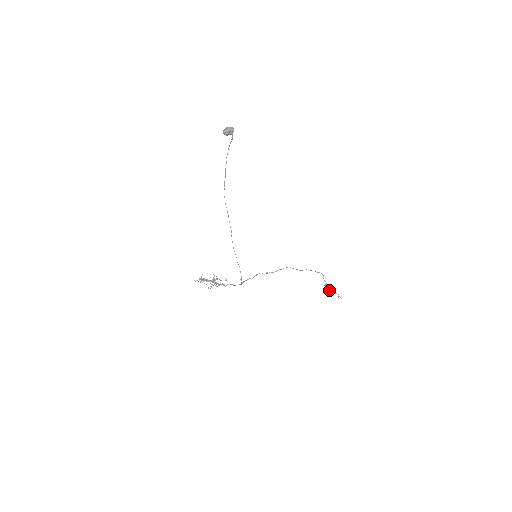
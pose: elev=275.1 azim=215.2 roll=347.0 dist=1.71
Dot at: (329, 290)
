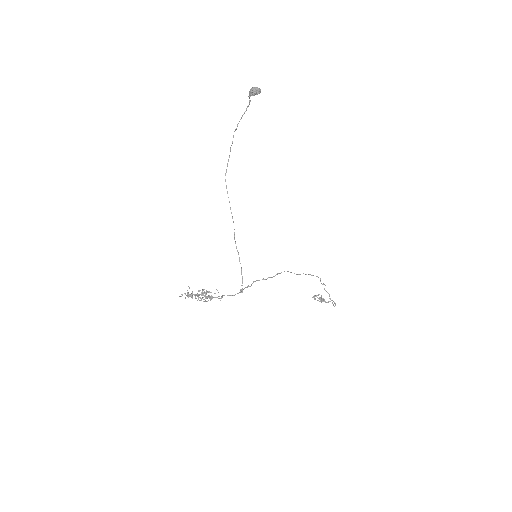
Dot at: occluded
